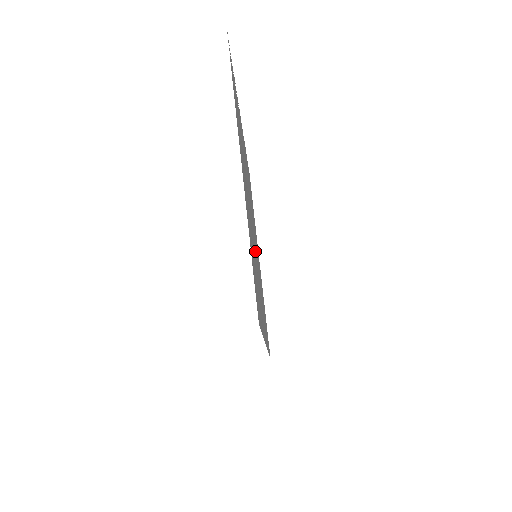
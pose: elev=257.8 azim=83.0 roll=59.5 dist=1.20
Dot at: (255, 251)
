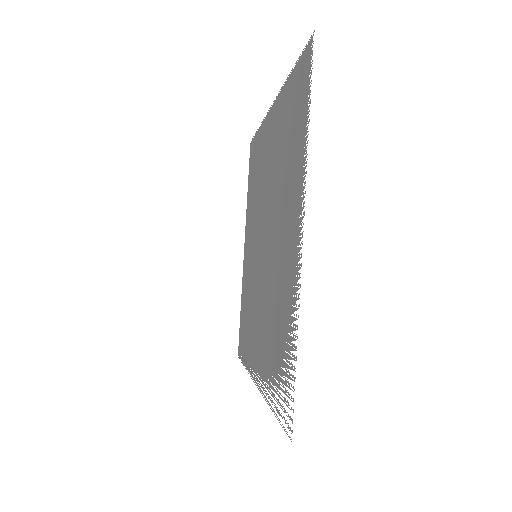
Dot at: (256, 258)
